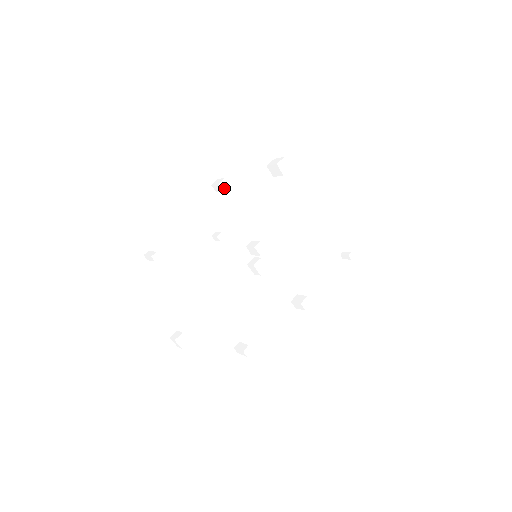
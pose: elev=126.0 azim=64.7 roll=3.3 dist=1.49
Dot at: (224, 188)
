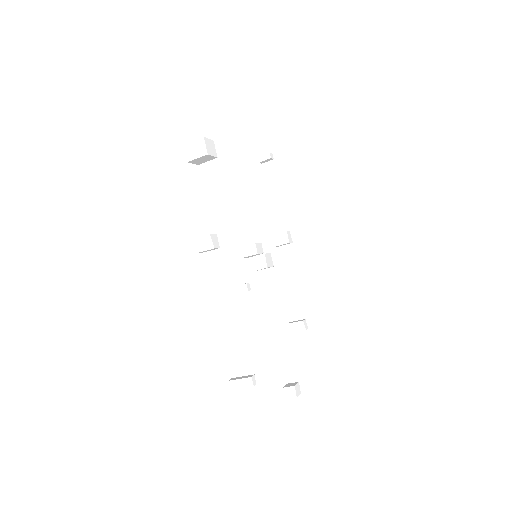
Dot at: (218, 245)
